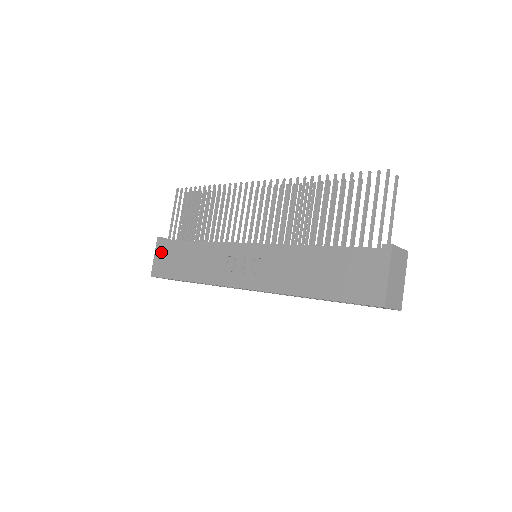
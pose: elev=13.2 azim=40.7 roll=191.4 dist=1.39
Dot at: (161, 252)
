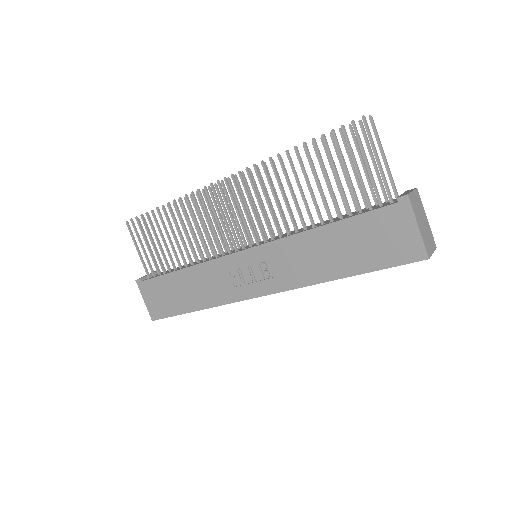
Dot at: (149, 293)
